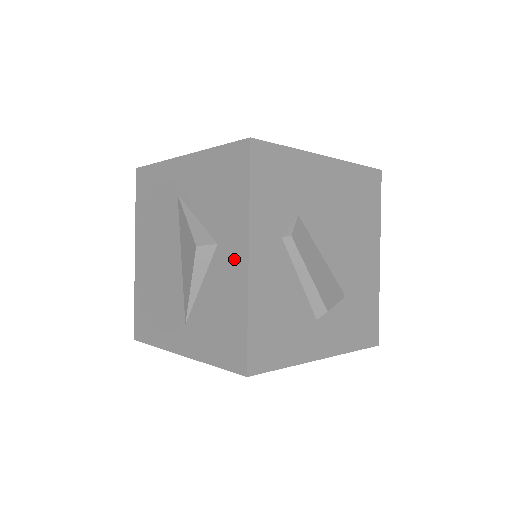
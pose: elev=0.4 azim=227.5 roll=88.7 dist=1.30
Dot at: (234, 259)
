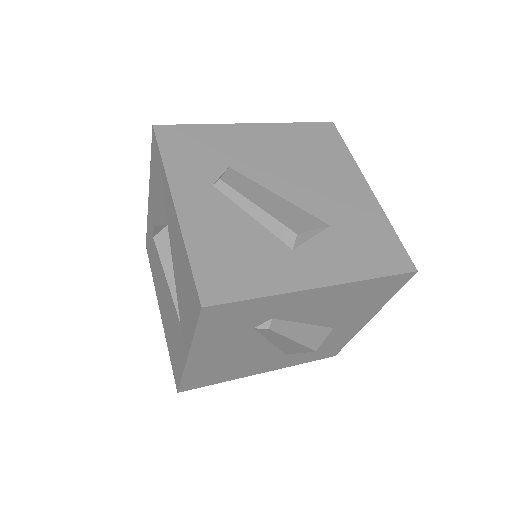
Dot at: (172, 220)
